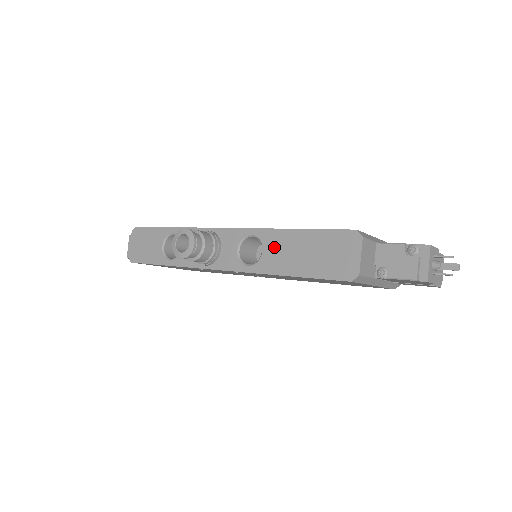
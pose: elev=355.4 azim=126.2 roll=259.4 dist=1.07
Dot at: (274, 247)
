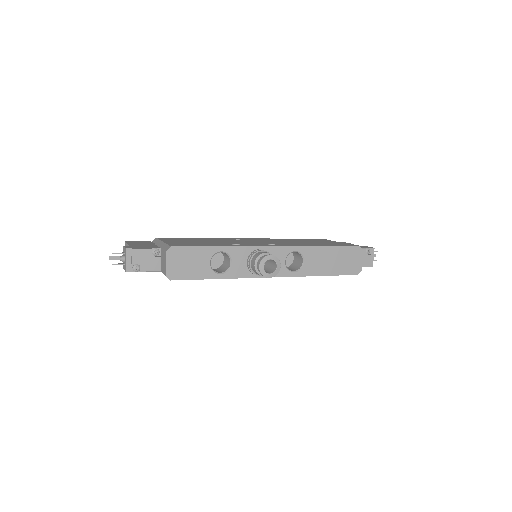
Dot at: (313, 258)
